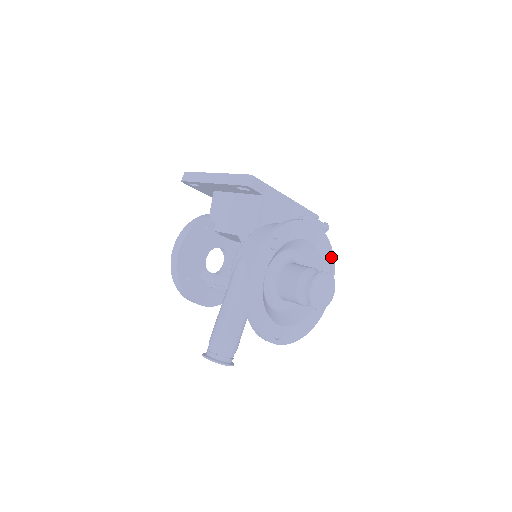
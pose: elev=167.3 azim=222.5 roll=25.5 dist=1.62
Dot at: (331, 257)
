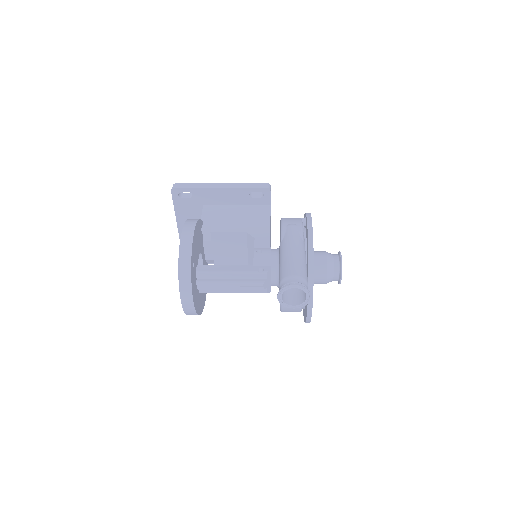
Dot at: occluded
